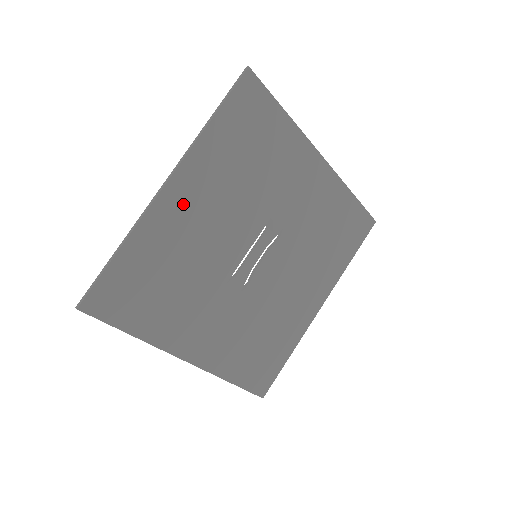
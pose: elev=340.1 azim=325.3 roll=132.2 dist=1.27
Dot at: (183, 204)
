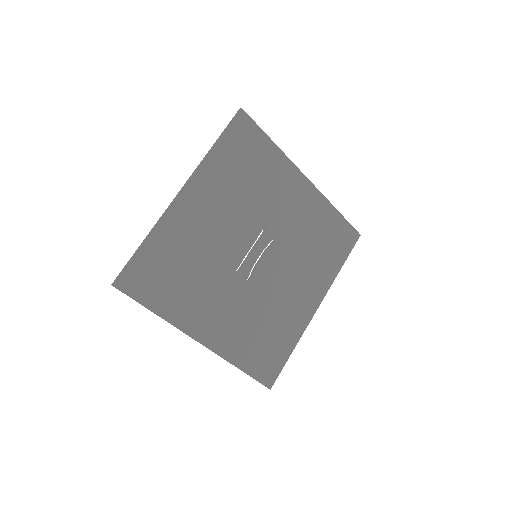
Dot at: (194, 208)
